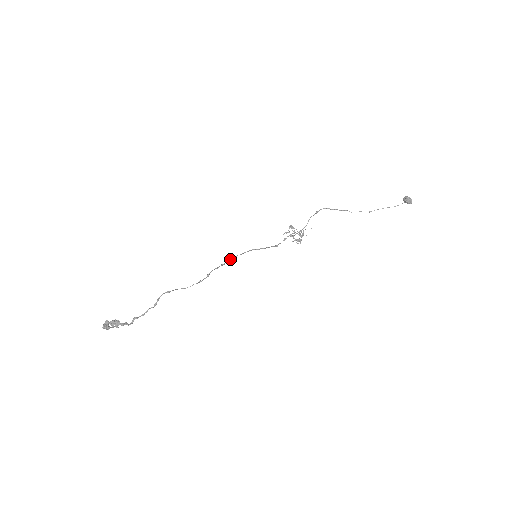
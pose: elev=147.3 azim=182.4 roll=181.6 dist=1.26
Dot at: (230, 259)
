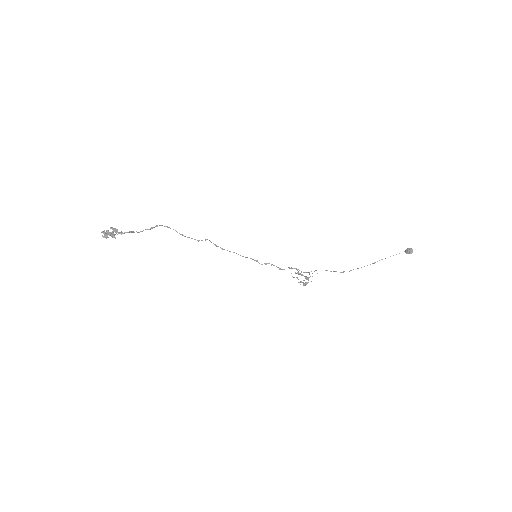
Dot at: occluded
